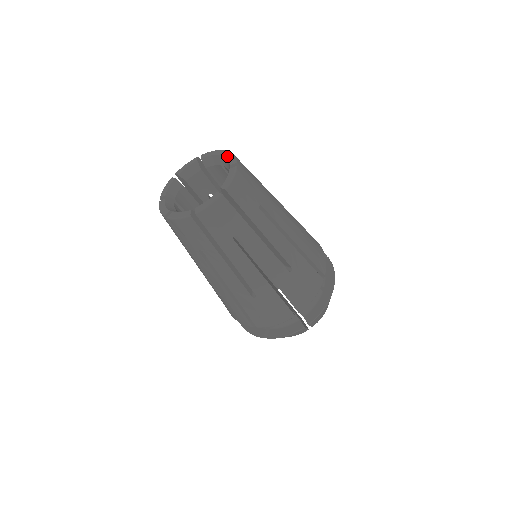
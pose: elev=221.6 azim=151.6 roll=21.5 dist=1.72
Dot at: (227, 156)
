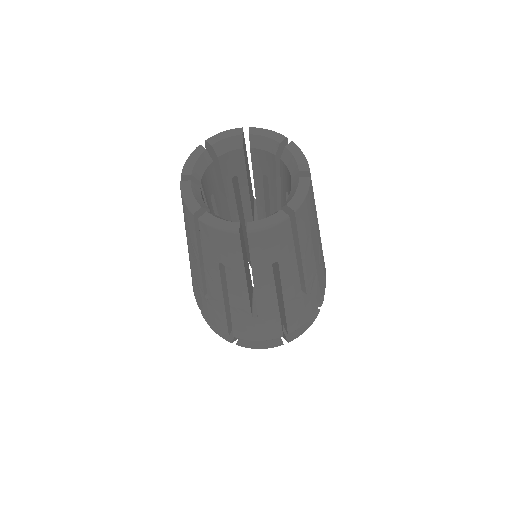
Dot at: (294, 152)
